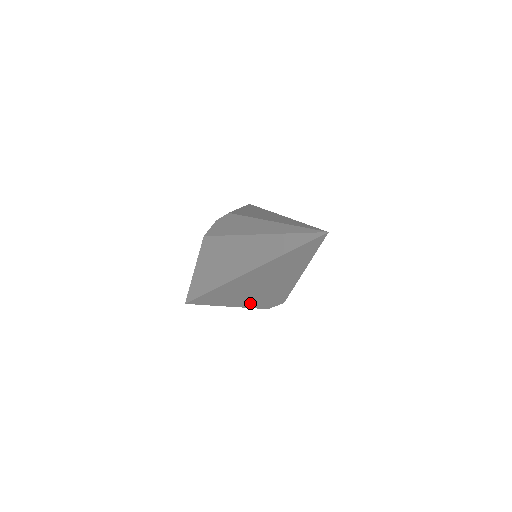
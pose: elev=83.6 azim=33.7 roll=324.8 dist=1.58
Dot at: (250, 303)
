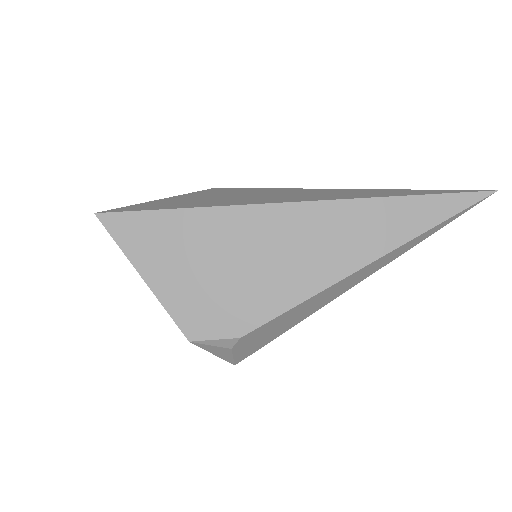
Dot at: (192, 297)
